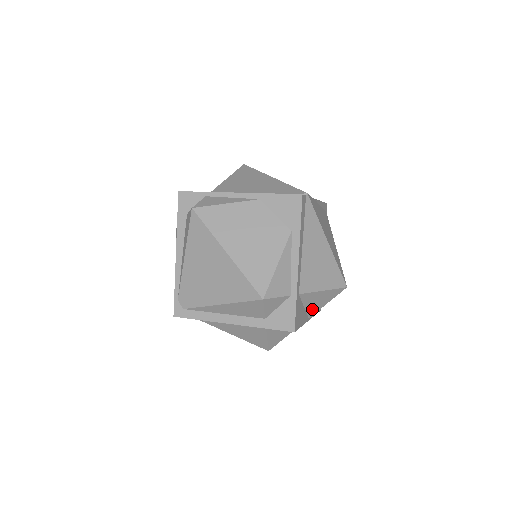
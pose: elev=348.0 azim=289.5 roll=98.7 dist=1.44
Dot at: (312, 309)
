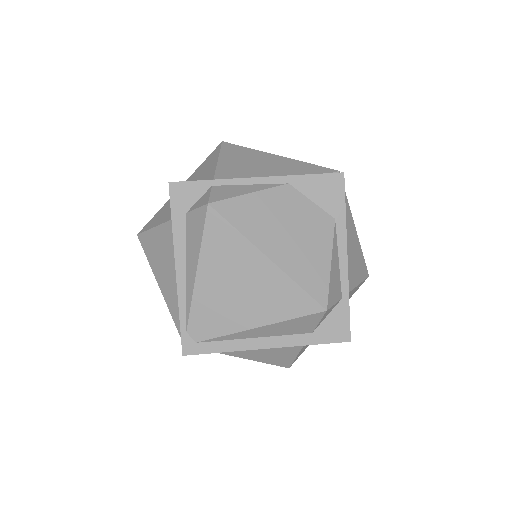
Dot at: occluded
